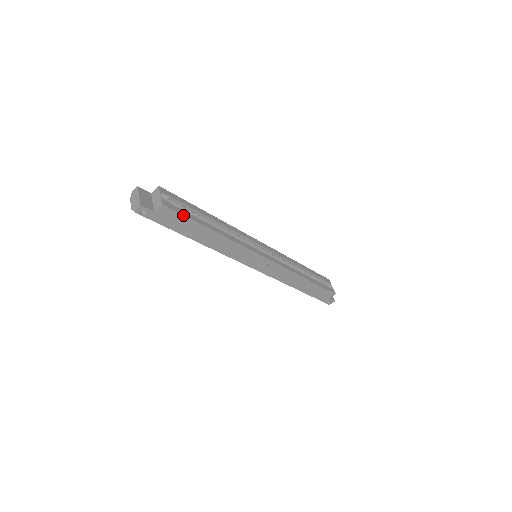
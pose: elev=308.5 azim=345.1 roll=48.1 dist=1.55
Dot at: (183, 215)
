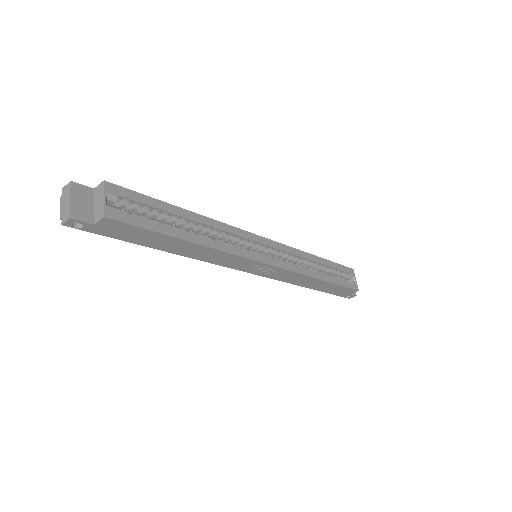
Dot at: (141, 227)
